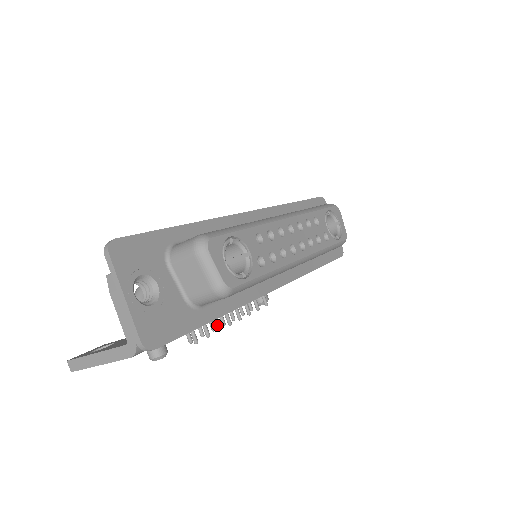
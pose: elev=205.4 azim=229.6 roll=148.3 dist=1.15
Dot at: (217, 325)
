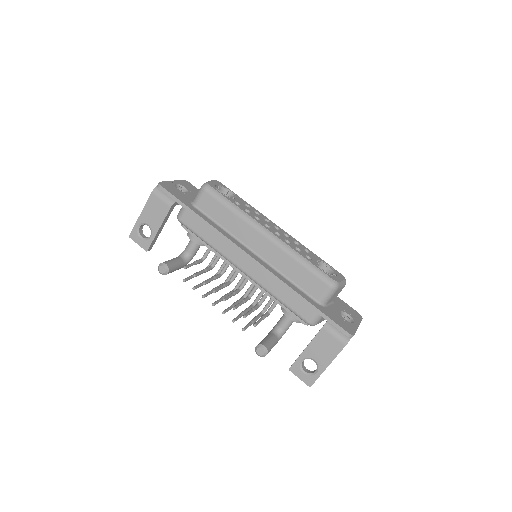
Dot at: (205, 281)
